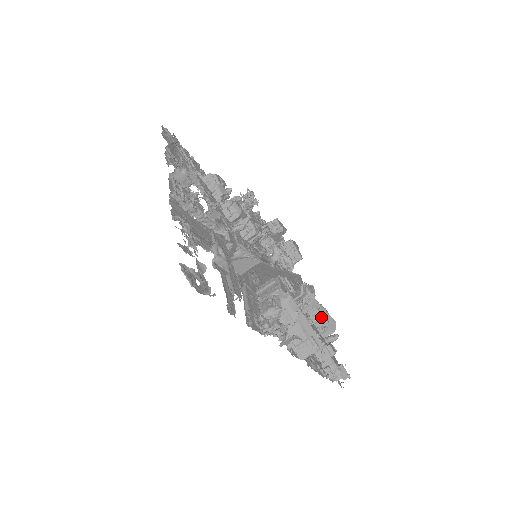
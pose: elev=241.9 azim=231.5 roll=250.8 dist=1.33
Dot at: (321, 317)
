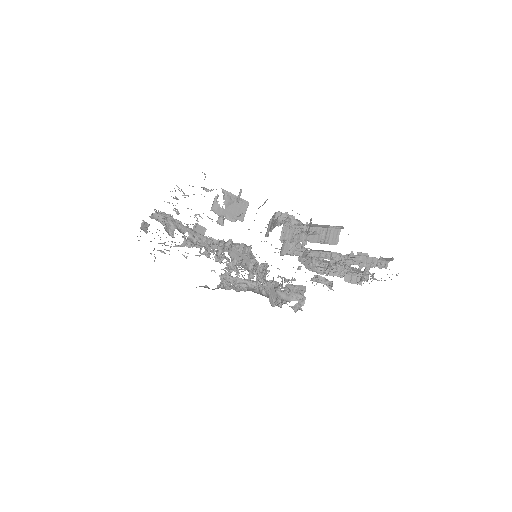
Dot at: occluded
